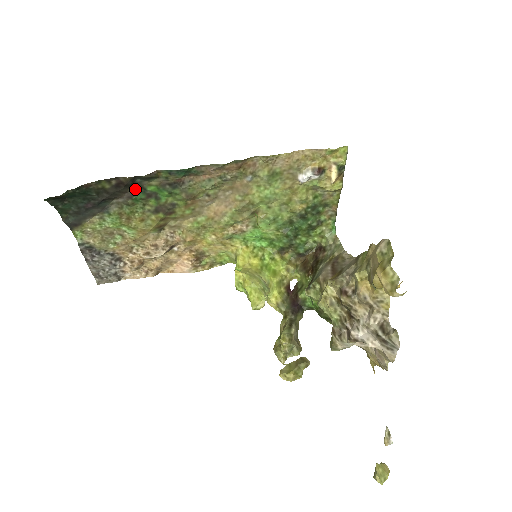
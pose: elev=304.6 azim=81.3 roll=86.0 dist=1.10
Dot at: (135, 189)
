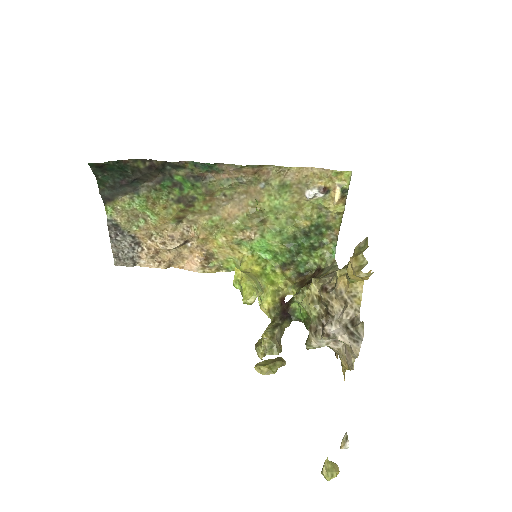
Dot at: (164, 176)
